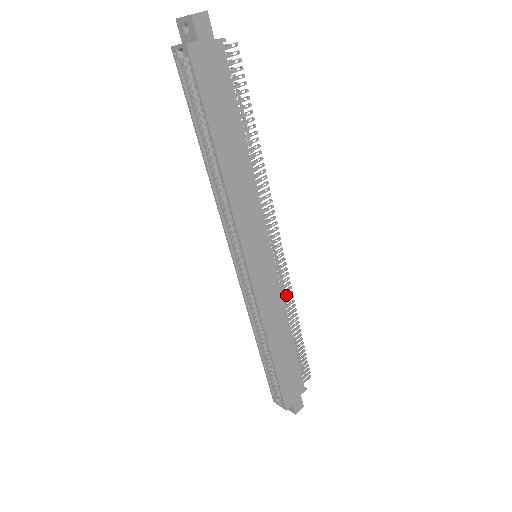
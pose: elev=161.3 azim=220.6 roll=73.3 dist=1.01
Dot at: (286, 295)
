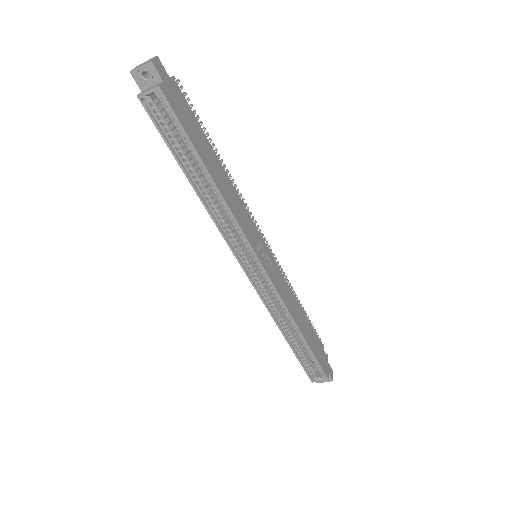
Dot at: occluded
